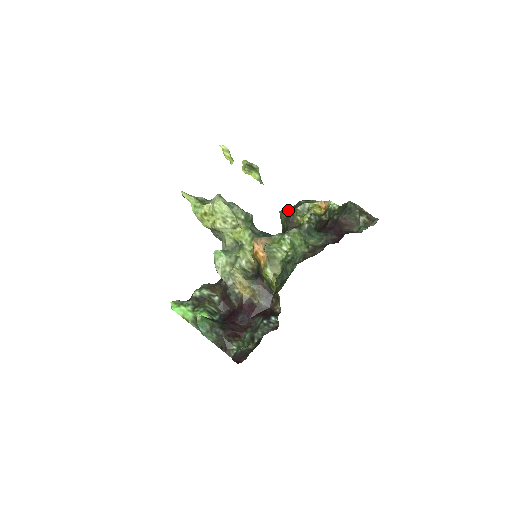
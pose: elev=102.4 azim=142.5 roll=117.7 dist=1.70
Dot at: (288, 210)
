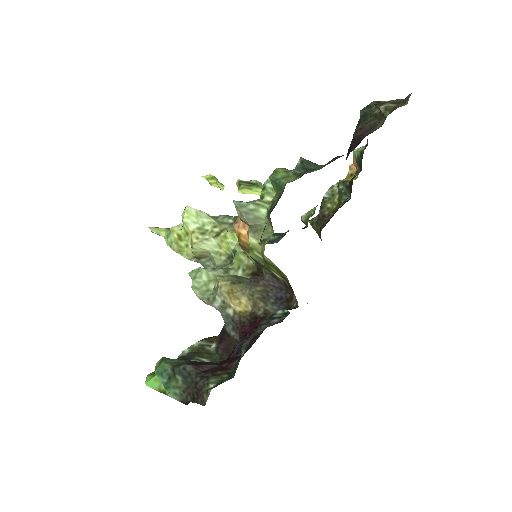
Dot at: occluded
